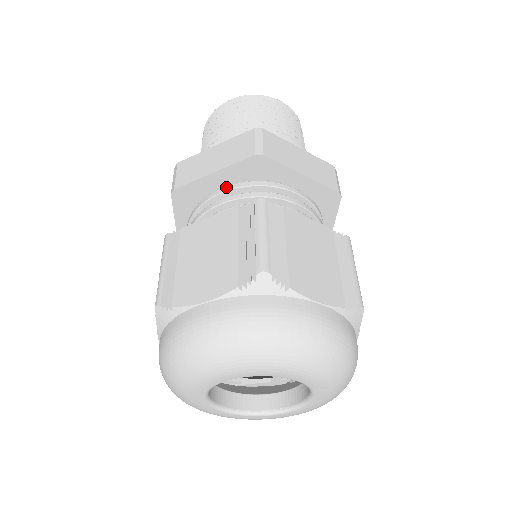
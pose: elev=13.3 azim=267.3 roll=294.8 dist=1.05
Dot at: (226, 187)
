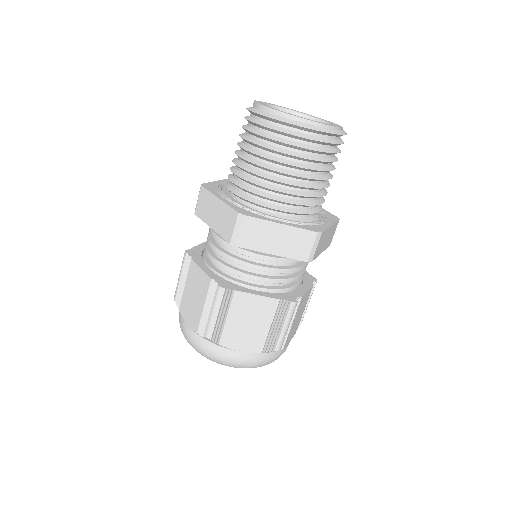
Dot at: (273, 259)
